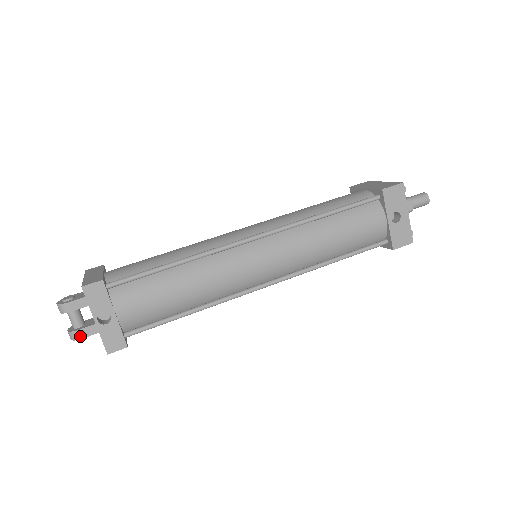
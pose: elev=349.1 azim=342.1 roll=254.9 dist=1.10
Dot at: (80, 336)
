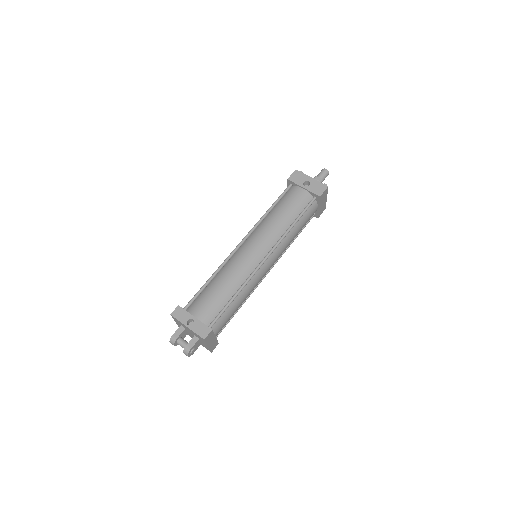
Dot at: (189, 348)
